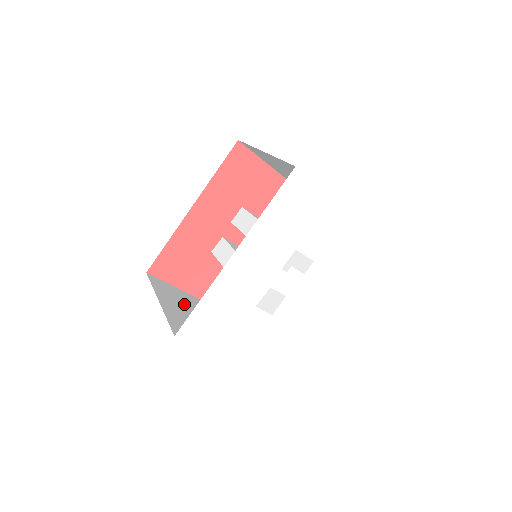
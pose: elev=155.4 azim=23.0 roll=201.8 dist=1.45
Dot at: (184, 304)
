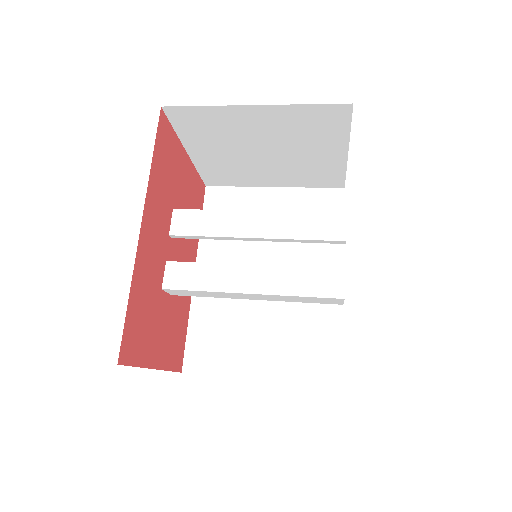
Dot at: occluded
